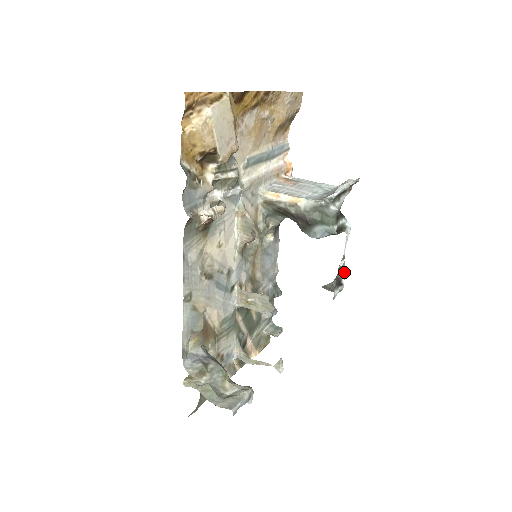
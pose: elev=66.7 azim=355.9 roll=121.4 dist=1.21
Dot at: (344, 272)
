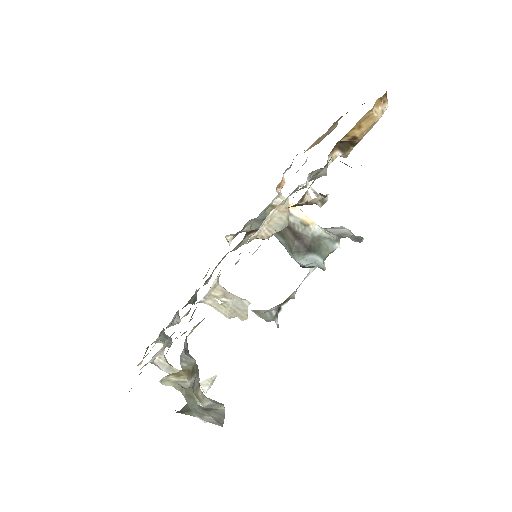
Dot at: occluded
